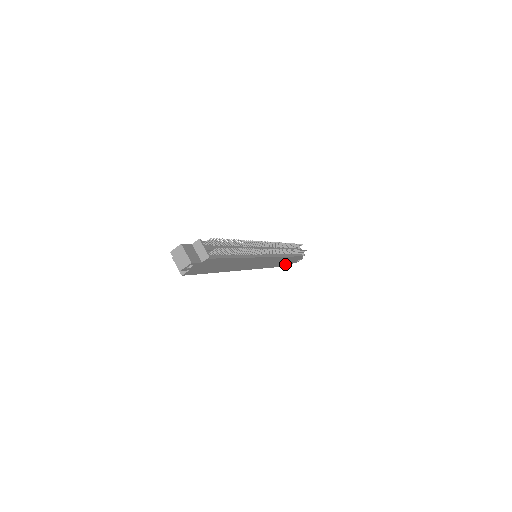
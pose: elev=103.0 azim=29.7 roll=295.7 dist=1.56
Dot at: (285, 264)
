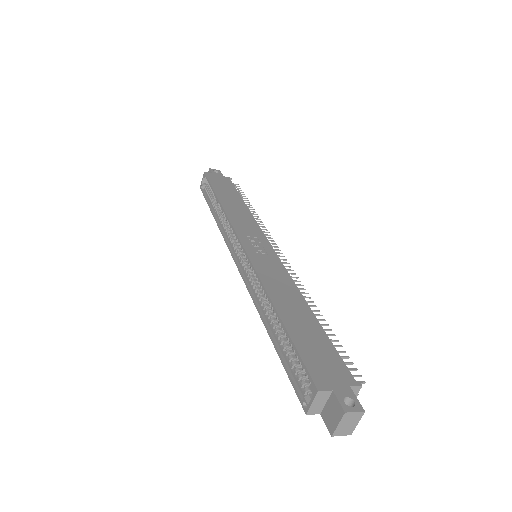
Dot at: occluded
